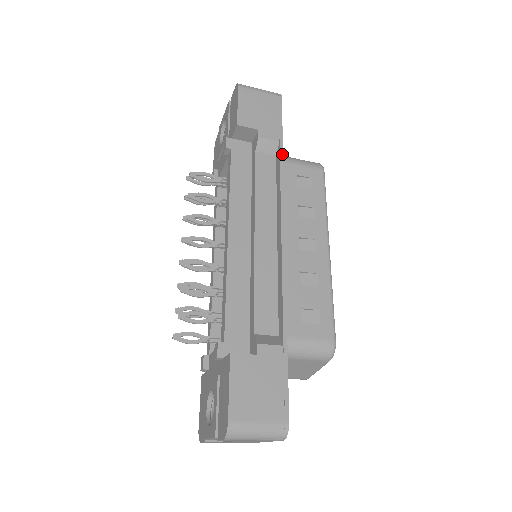
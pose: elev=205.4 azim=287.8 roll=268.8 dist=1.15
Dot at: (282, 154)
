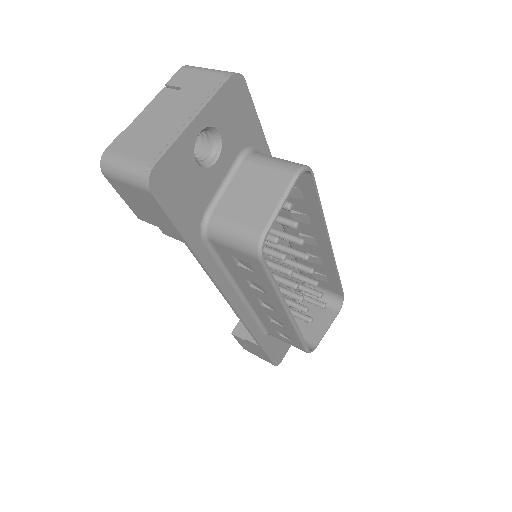
Dot at: (195, 255)
